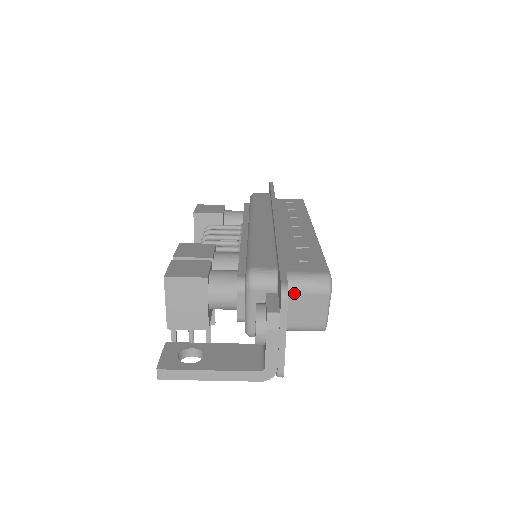
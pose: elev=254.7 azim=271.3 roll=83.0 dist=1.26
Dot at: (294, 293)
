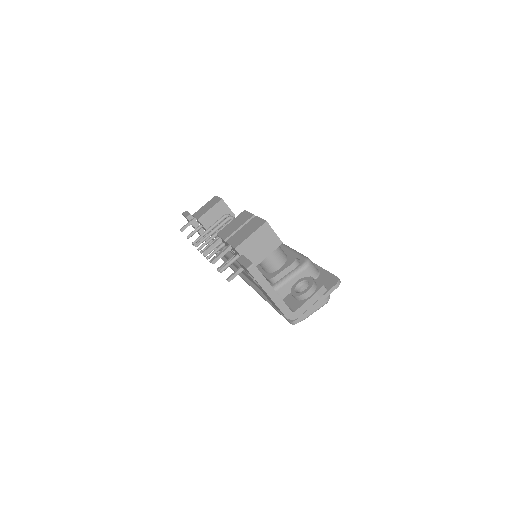
Dot at: occluded
